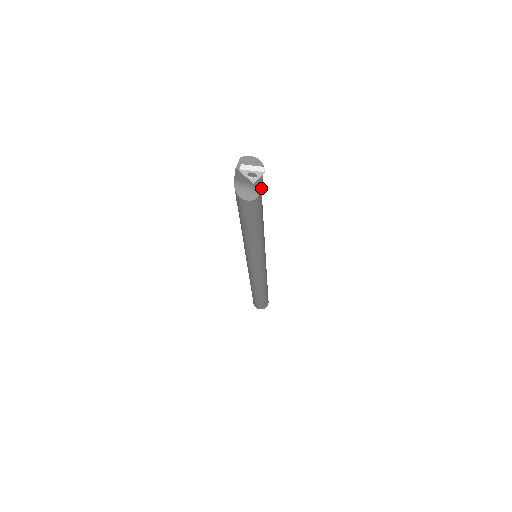
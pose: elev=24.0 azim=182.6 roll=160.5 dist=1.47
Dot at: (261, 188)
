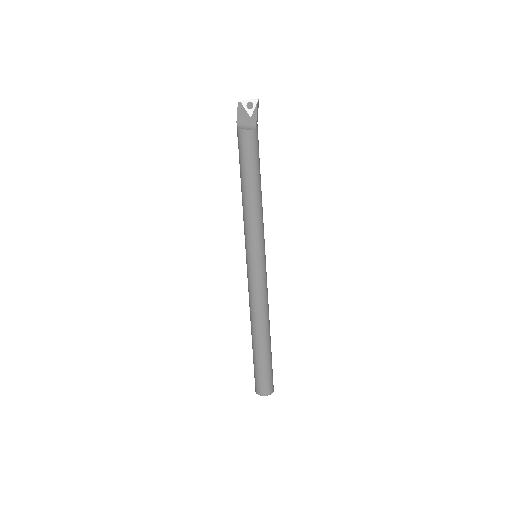
Dot at: (257, 128)
